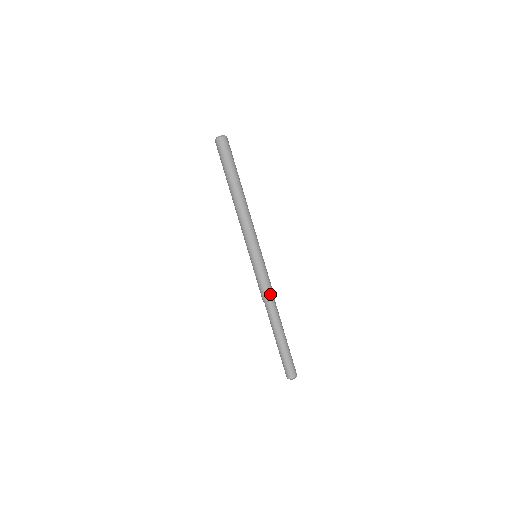
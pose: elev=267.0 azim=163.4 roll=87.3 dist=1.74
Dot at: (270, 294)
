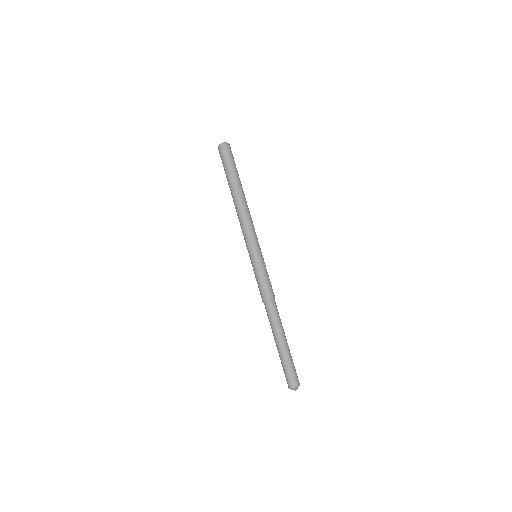
Dot at: (273, 293)
